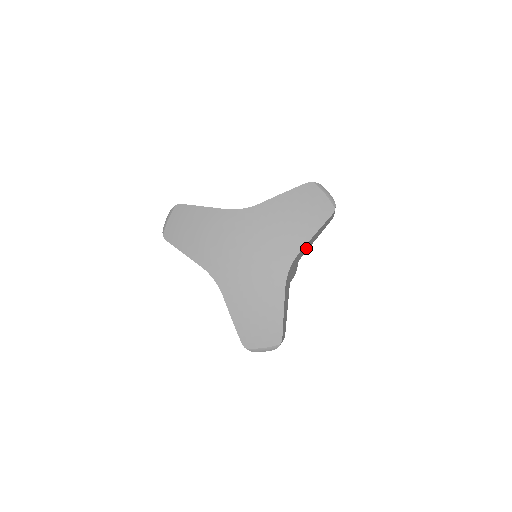
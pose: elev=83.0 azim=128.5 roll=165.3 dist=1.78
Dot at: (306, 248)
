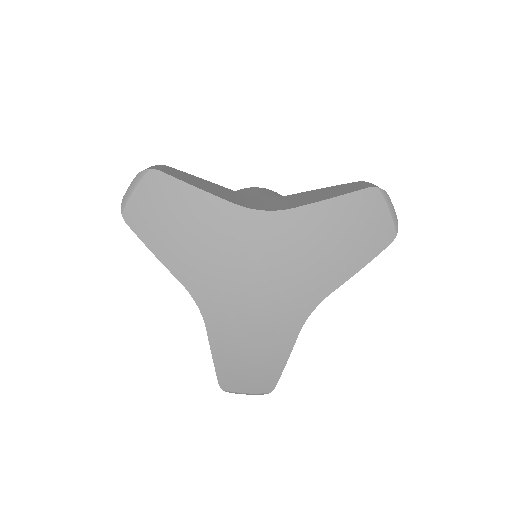
Dot at: occluded
